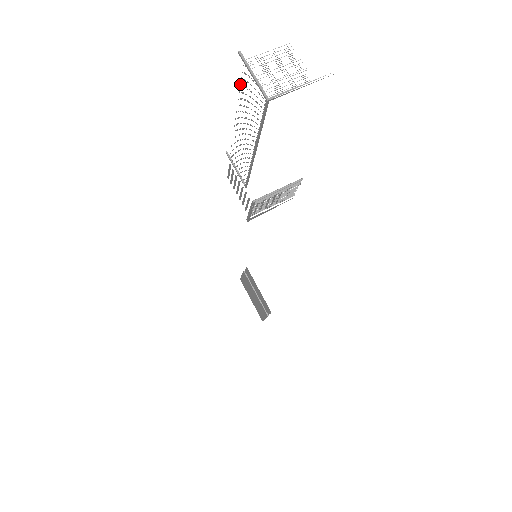
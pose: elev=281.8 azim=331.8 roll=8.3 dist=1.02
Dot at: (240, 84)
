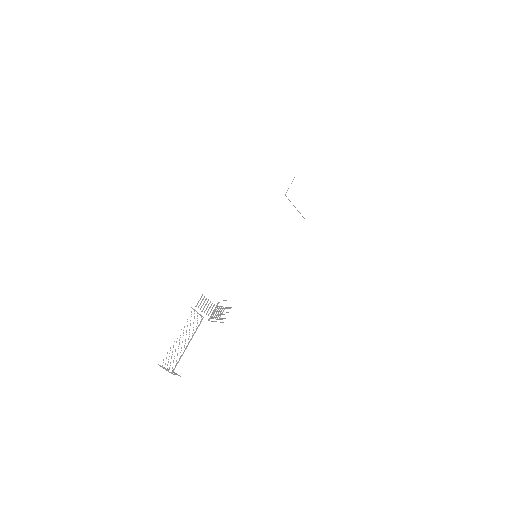
Dot at: occluded
